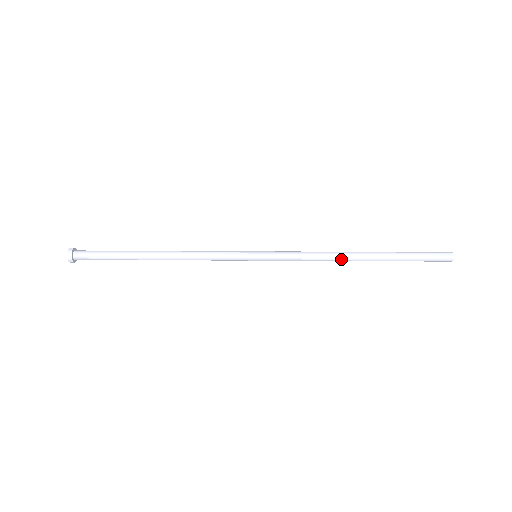
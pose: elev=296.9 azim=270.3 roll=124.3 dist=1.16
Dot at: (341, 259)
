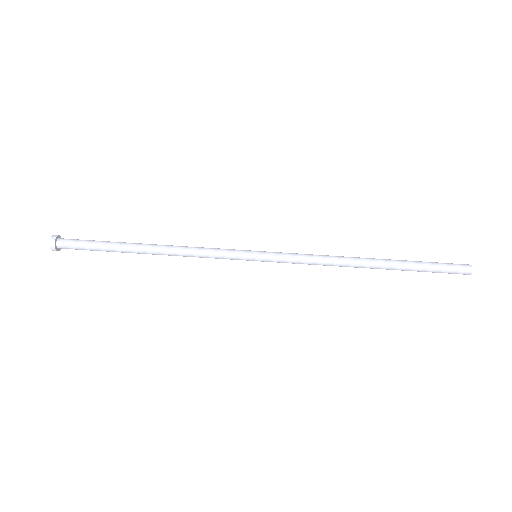
Dot at: (348, 266)
